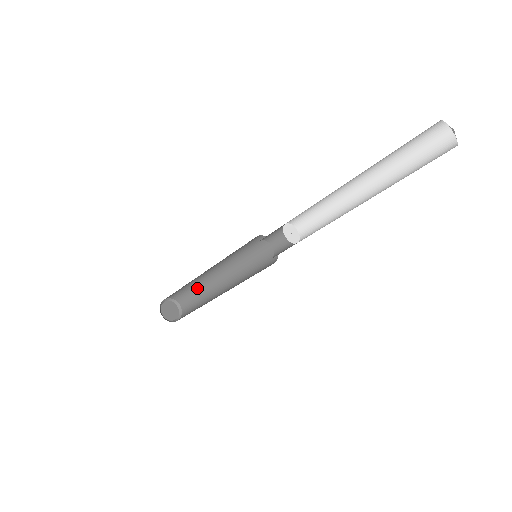
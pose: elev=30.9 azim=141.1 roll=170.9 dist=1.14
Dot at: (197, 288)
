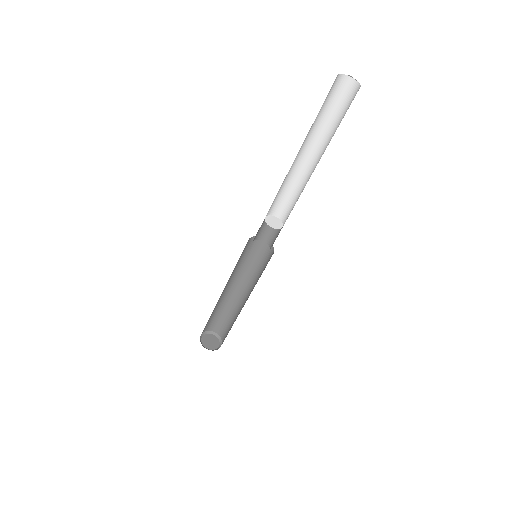
Dot at: (234, 321)
